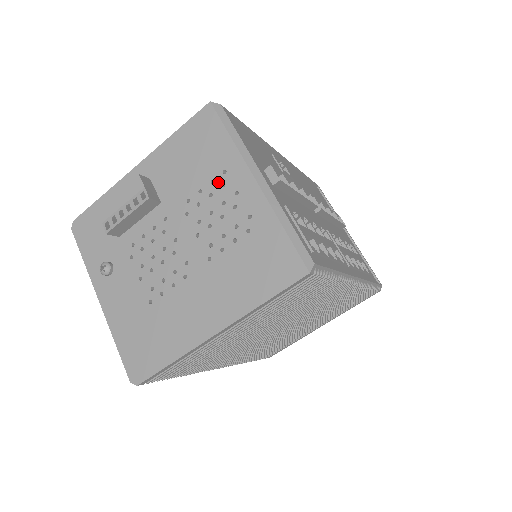
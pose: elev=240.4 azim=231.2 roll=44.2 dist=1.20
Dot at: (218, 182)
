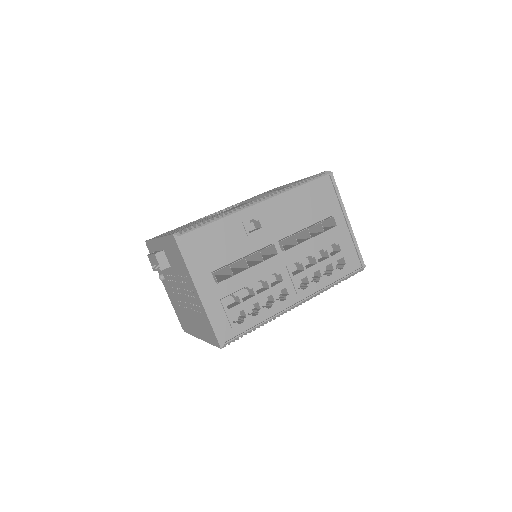
Dot at: (186, 279)
